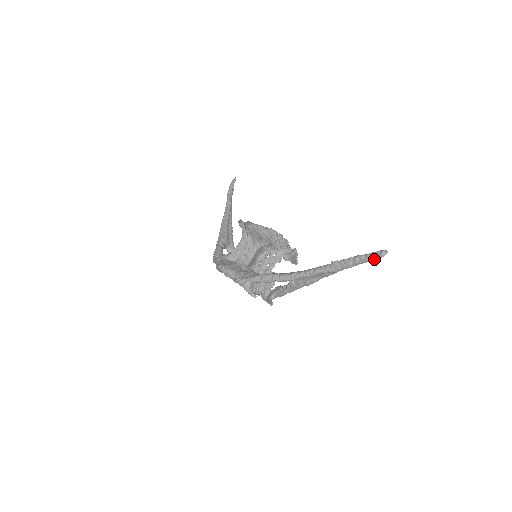
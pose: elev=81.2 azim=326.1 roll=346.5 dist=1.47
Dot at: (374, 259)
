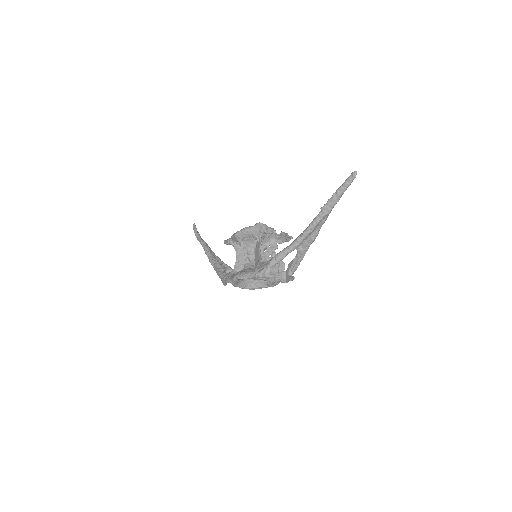
Dot at: (350, 183)
